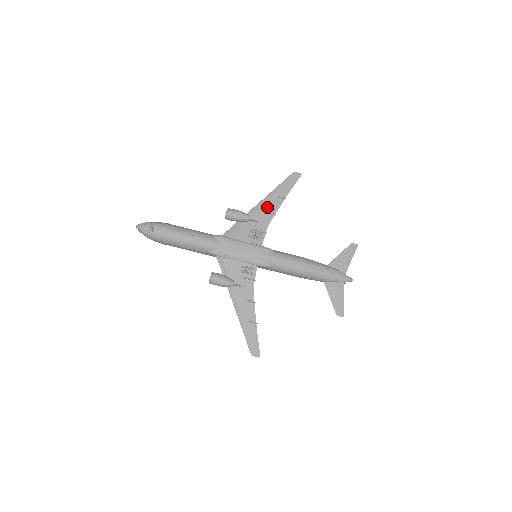
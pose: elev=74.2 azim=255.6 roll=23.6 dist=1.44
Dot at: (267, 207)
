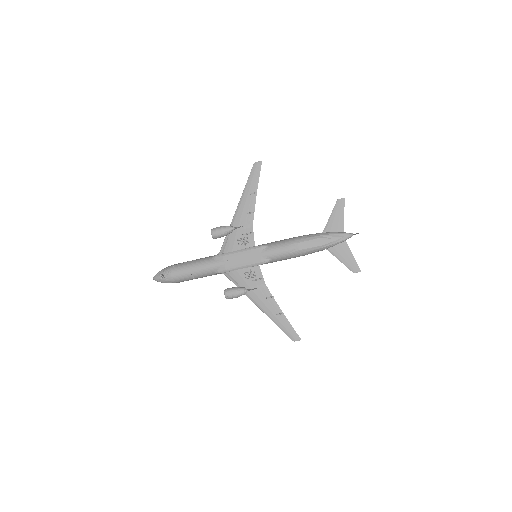
Dot at: (245, 209)
